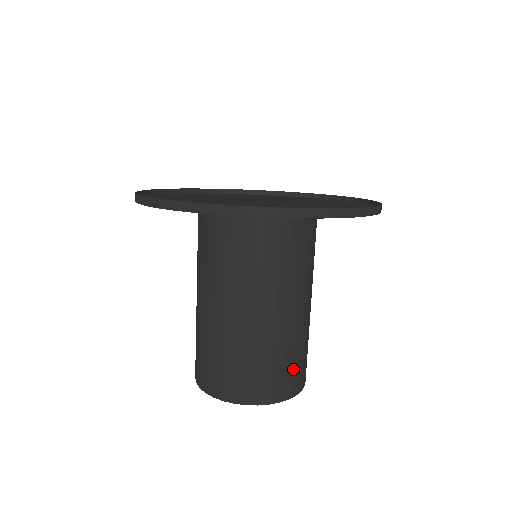
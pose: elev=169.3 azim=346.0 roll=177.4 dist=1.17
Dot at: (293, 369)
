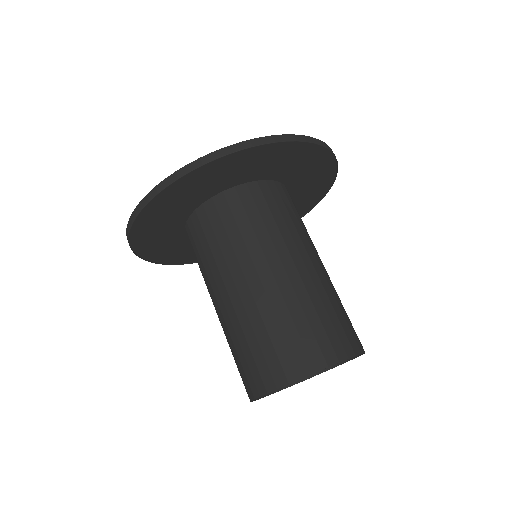
Dot at: occluded
